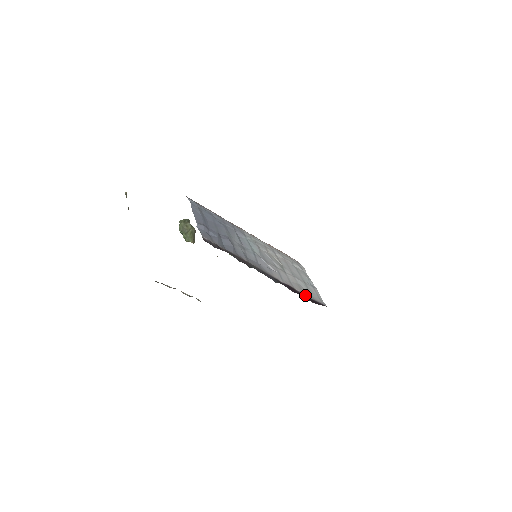
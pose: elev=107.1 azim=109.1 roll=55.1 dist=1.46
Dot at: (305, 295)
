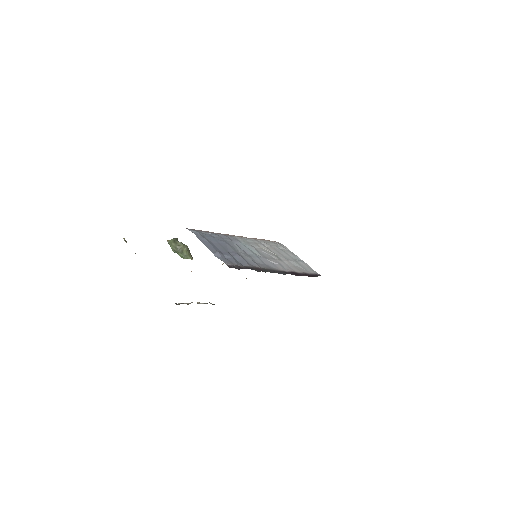
Dot at: (304, 273)
